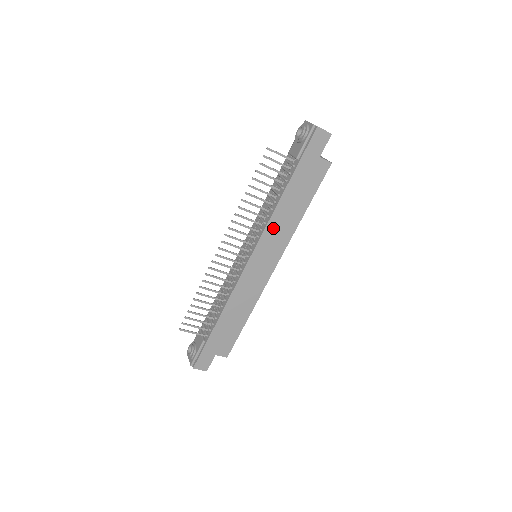
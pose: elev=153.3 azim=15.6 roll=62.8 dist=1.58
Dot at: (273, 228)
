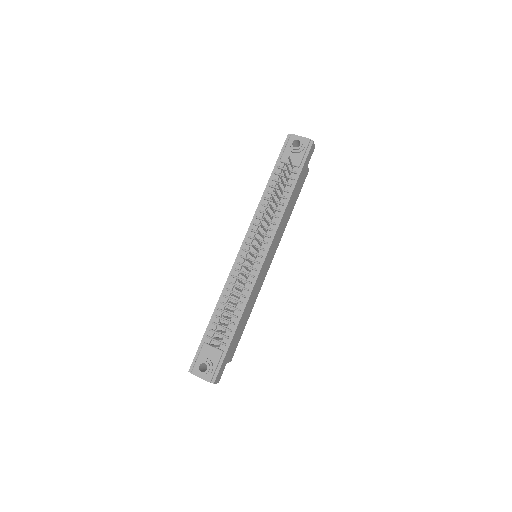
Dot at: (280, 228)
